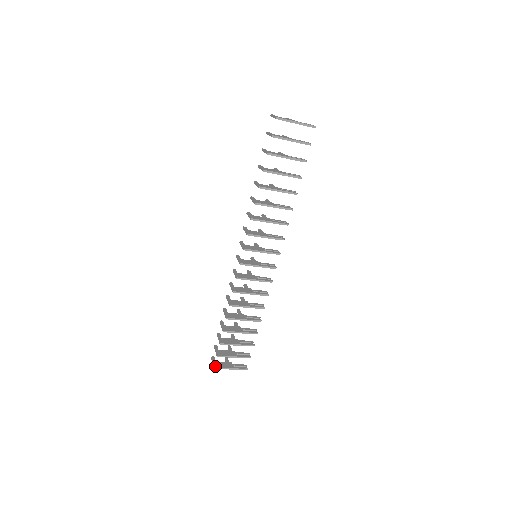
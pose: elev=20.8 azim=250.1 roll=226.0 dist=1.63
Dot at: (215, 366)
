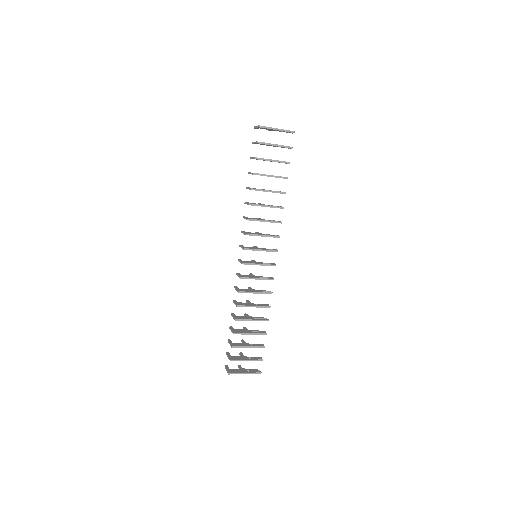
Dot at: (229, 372)
